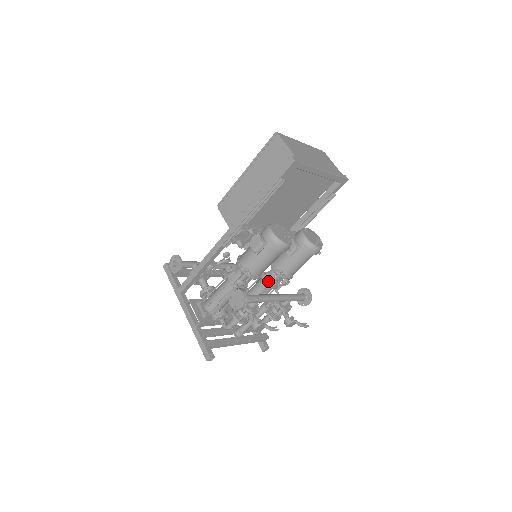
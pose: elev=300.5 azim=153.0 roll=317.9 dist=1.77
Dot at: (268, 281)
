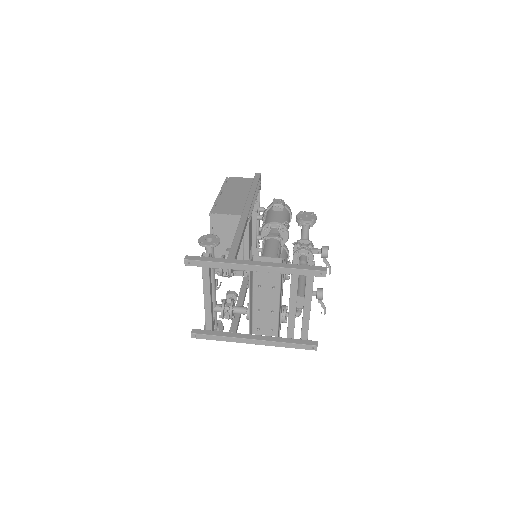
Dot at: (294, 243)
